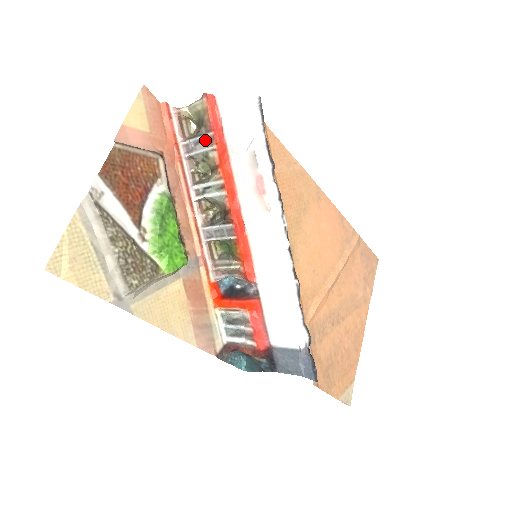
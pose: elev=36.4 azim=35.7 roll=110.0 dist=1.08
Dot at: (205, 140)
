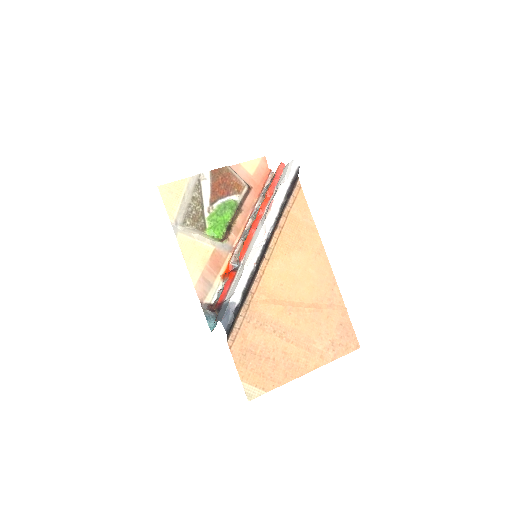
Dot at: occluded
